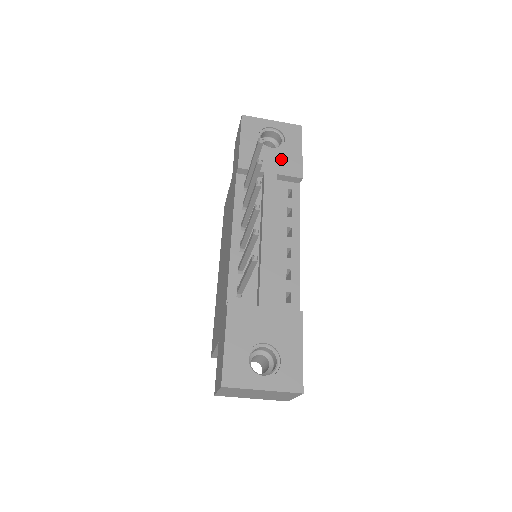
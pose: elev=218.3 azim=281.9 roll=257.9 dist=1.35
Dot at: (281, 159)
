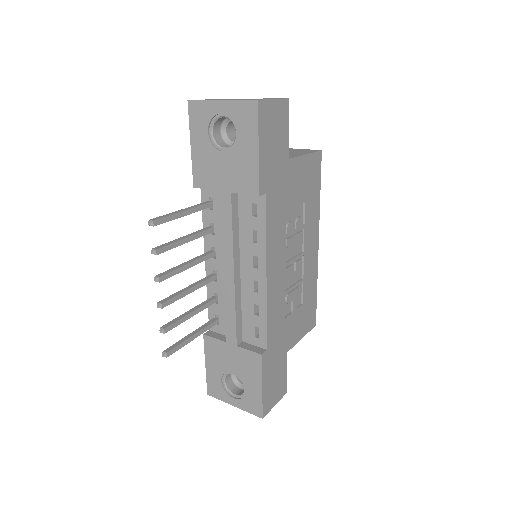
Dot at: (234, 168)
